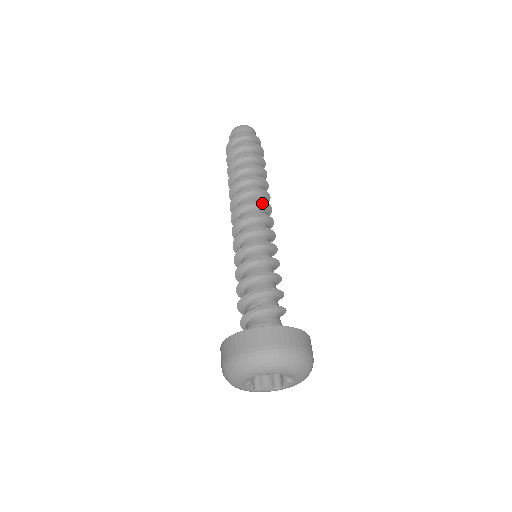
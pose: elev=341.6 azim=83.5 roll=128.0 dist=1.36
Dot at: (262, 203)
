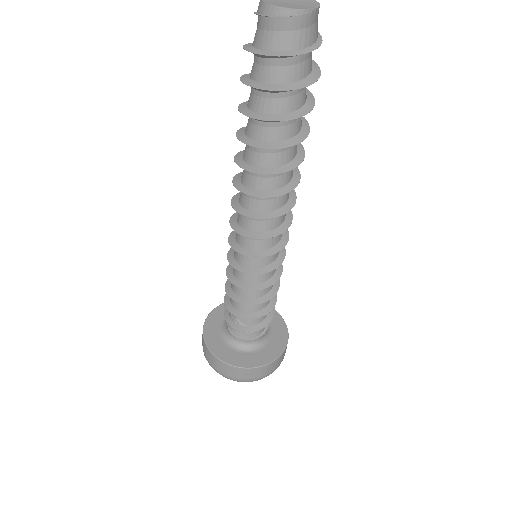
Dot at: (267, 217)
